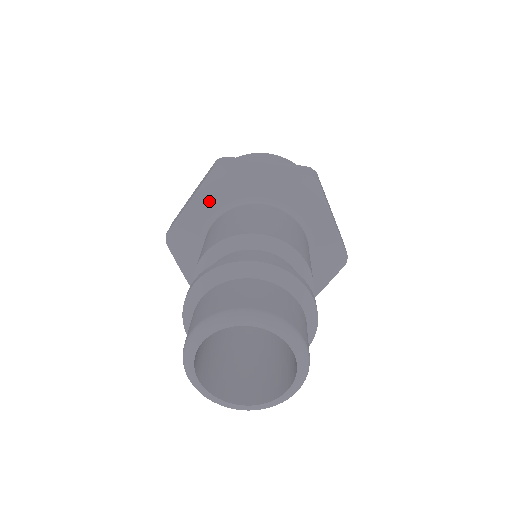
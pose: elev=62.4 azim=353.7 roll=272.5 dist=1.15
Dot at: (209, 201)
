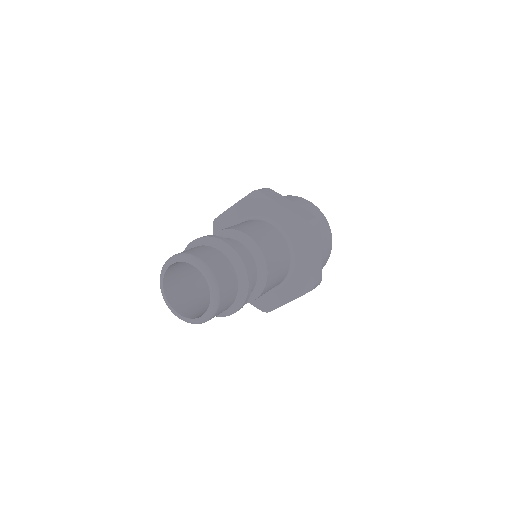
Dot at: (244, 209)
